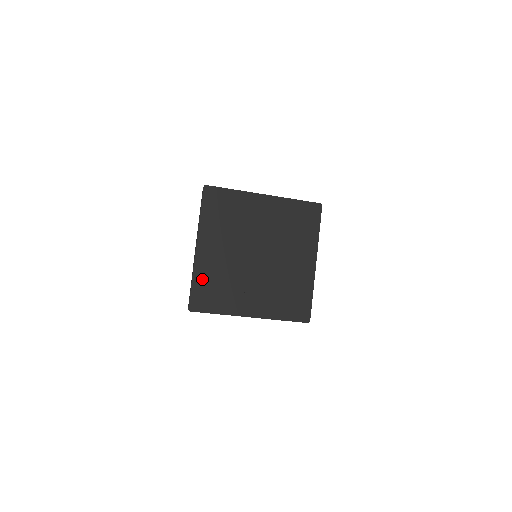
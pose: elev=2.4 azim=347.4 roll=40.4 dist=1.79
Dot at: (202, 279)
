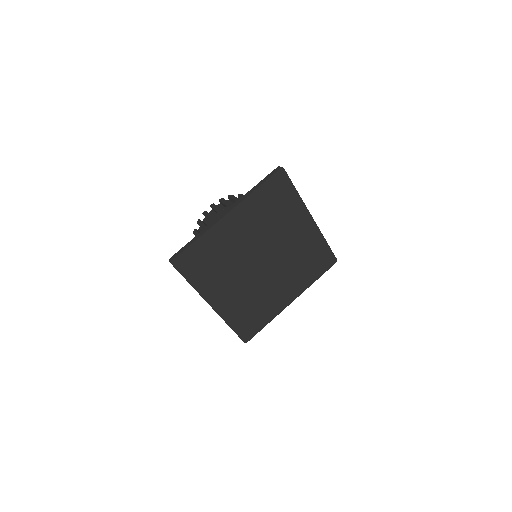
Dot at: (206, 245)
